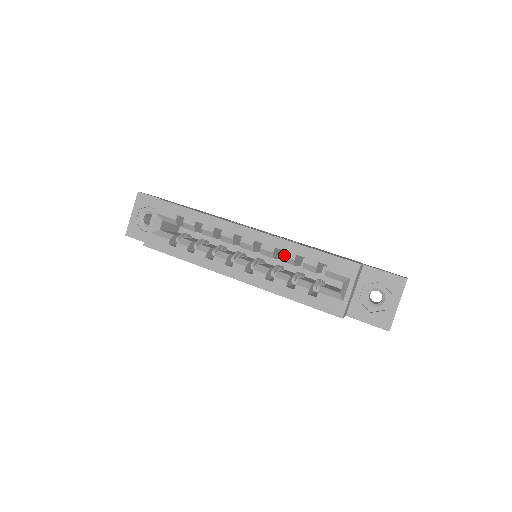
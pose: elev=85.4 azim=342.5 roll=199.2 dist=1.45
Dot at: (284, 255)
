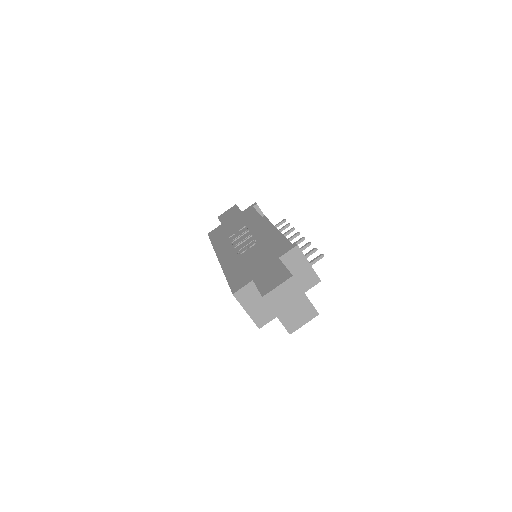
Dot at: occluded
